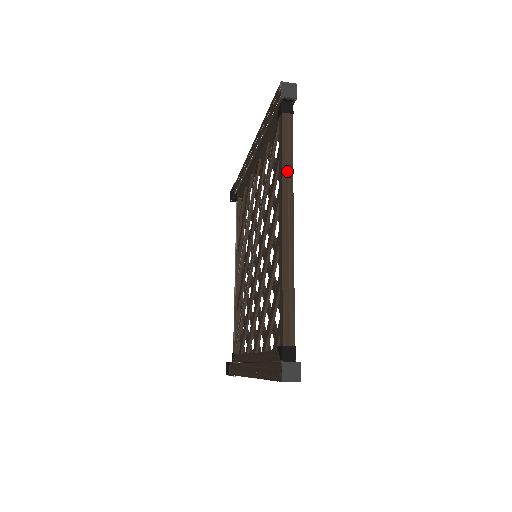
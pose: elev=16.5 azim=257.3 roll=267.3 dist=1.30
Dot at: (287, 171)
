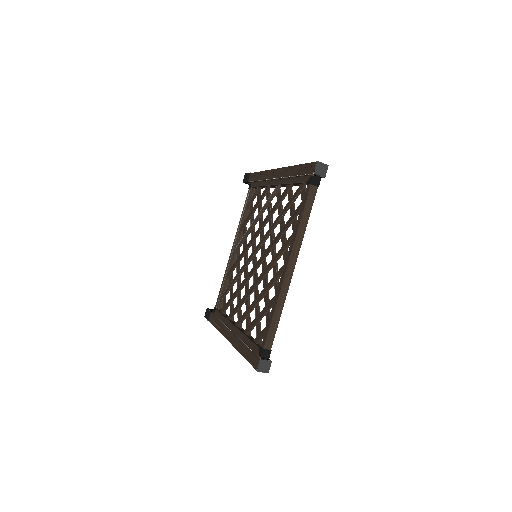
Dot at: (301, 231)
